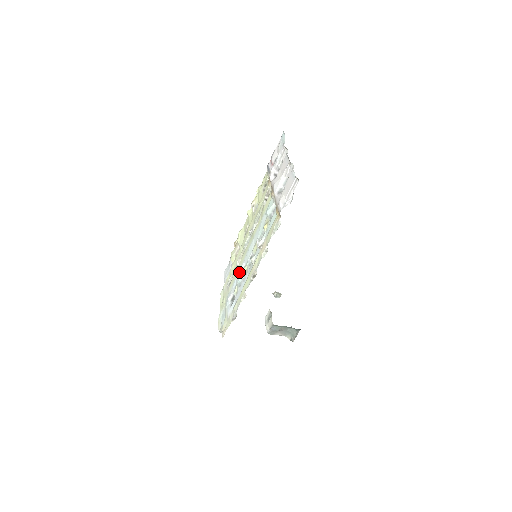
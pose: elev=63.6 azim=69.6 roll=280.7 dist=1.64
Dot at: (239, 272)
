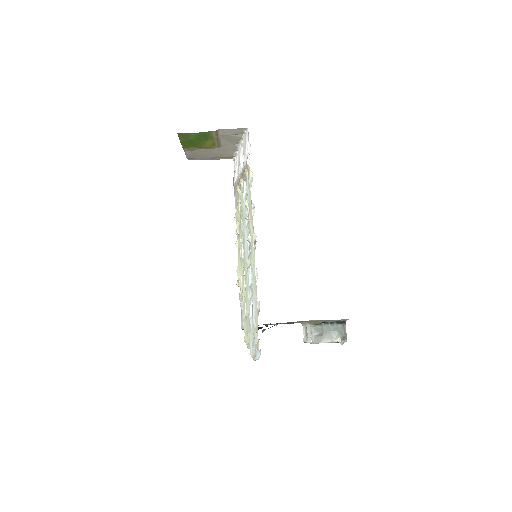
Dot at: (247, 279)
